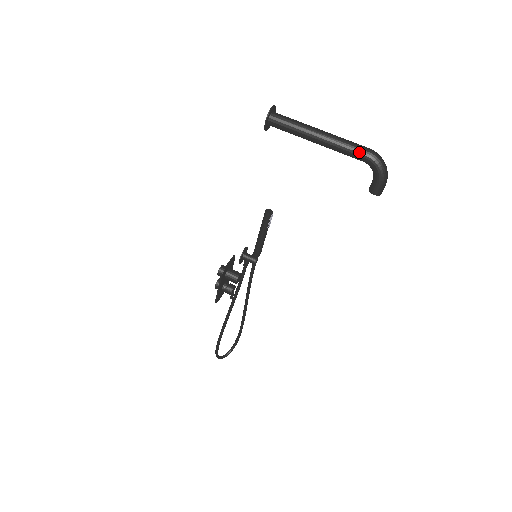
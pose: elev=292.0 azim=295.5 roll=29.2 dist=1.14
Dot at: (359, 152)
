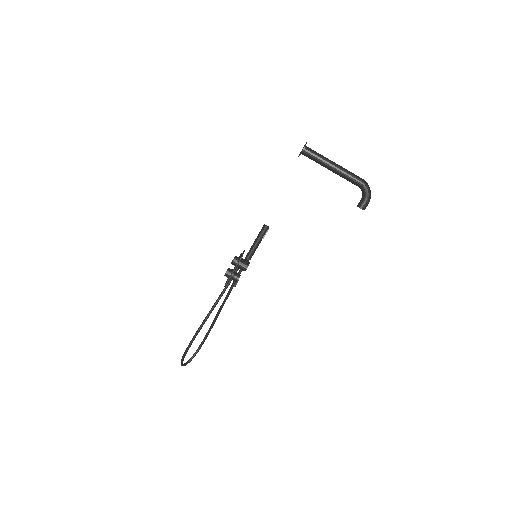
Dot at: (358, 179)
